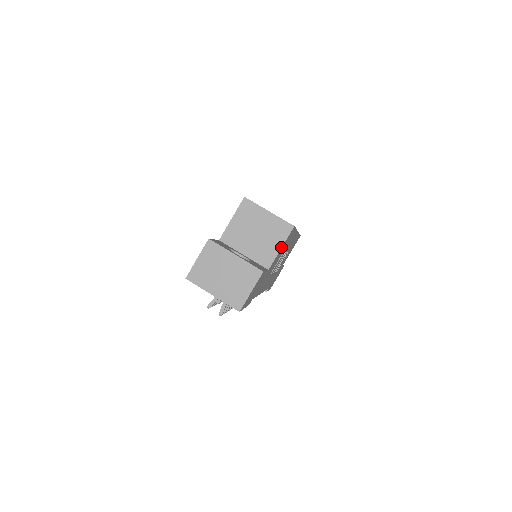
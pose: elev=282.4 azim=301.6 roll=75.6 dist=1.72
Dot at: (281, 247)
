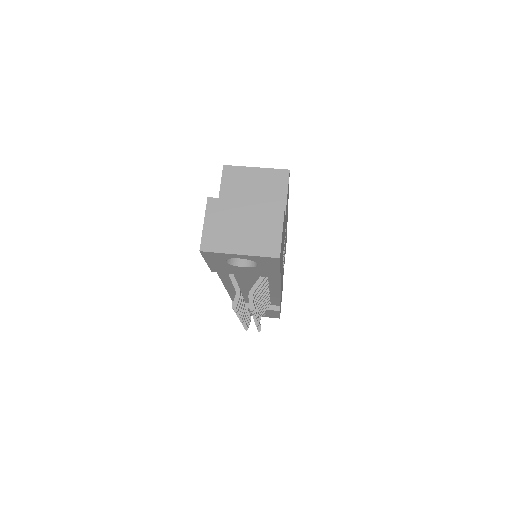
Dot at: (286, 195)
